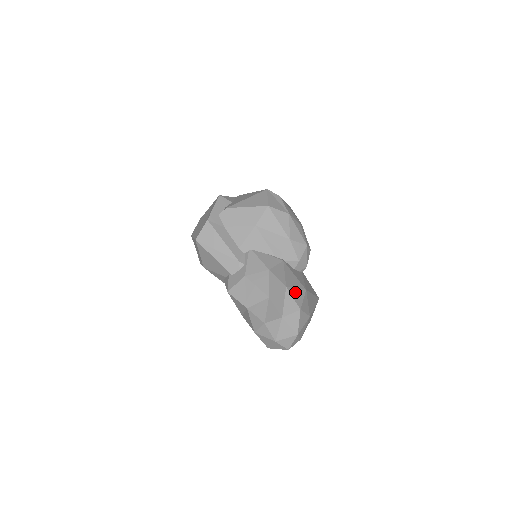
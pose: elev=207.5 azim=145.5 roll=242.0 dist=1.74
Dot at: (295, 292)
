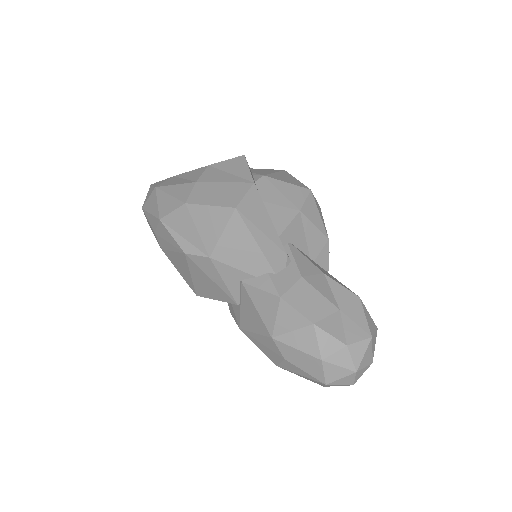
Dot at: occluded
